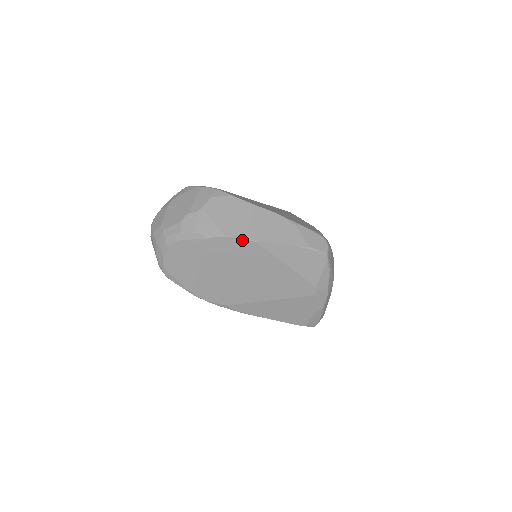
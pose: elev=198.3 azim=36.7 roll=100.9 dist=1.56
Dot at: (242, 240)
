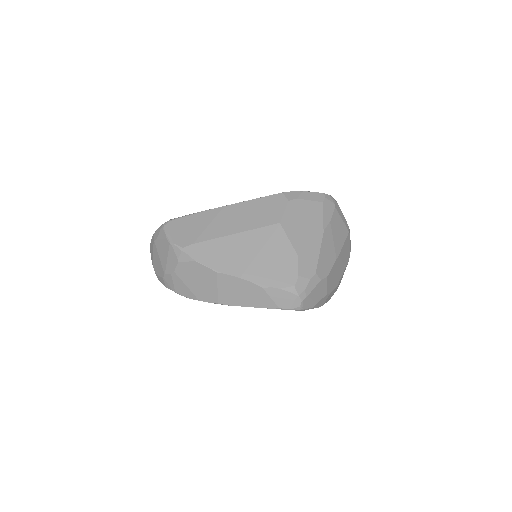
Dot at: (215, 303)
